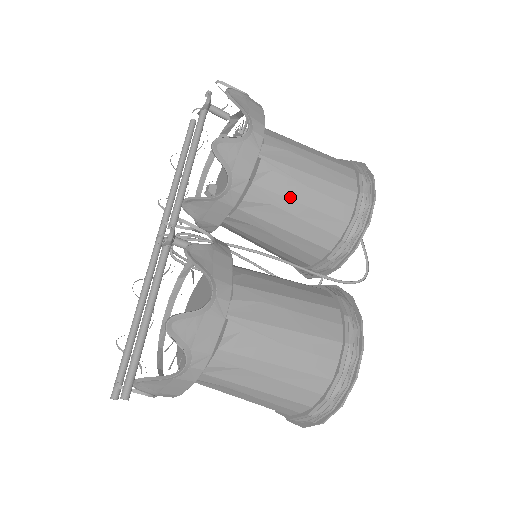
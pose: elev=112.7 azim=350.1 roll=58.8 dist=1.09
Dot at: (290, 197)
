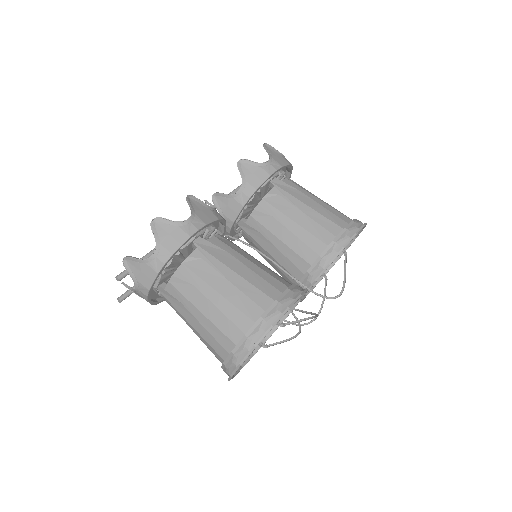
Dot at: (287, 214)
